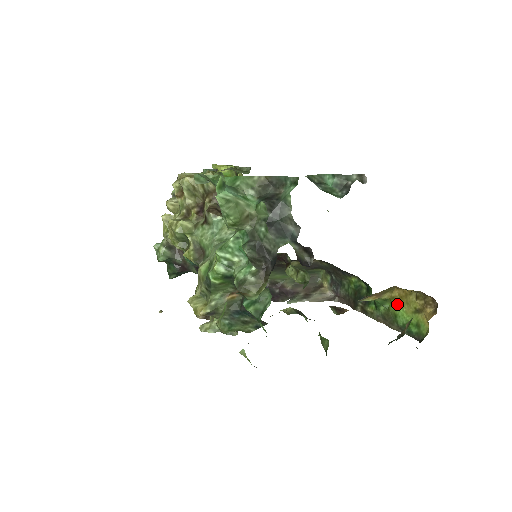
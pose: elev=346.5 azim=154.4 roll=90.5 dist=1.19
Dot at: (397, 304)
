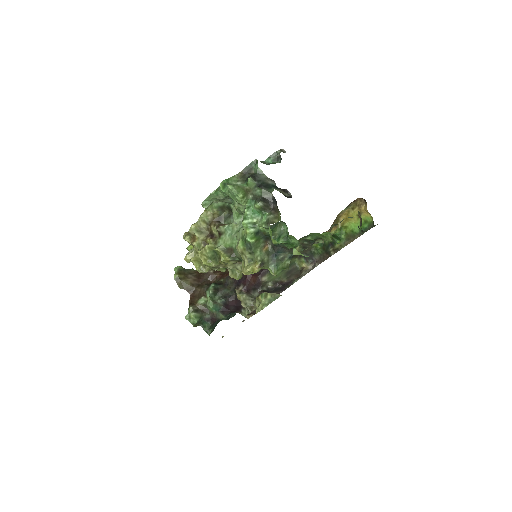
Dot at: (347, 224)
